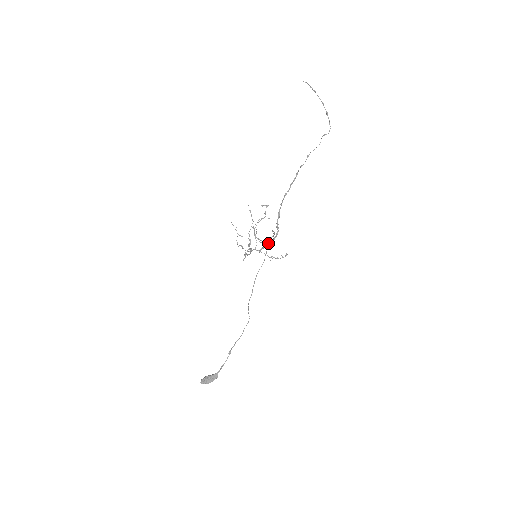
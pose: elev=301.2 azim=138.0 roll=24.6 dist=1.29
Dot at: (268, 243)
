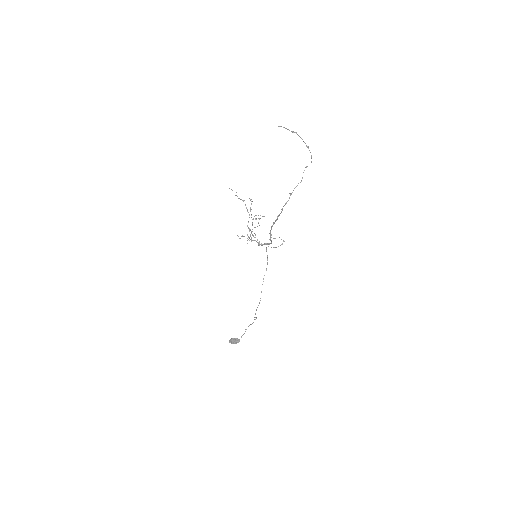
Dot at: (265, 244)
